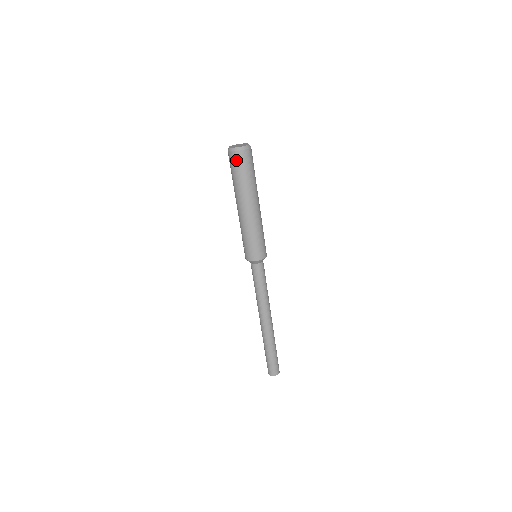
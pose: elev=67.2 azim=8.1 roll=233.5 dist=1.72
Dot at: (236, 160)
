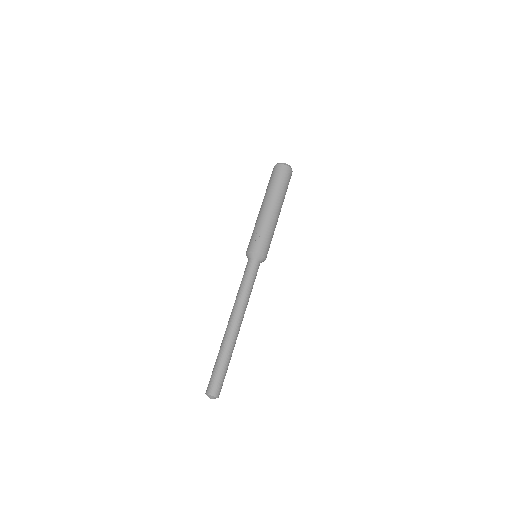
Dot at: (285, 171)
